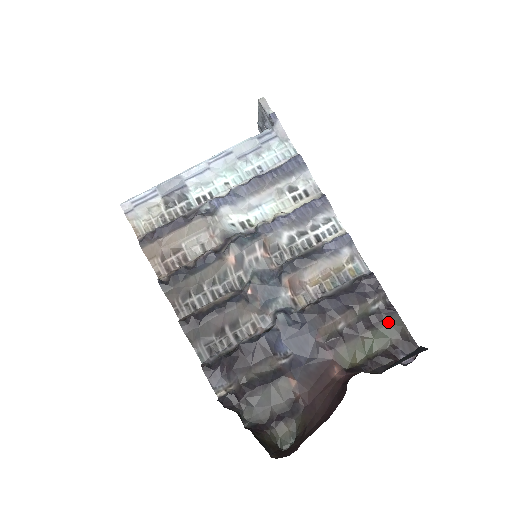
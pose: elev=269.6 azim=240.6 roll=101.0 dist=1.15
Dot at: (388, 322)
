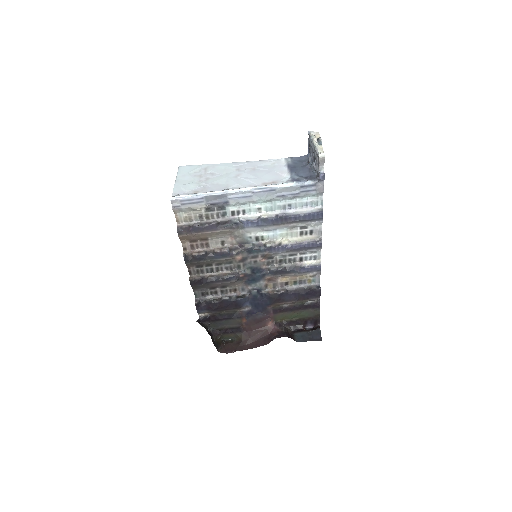
Dot at: (312, 310)
